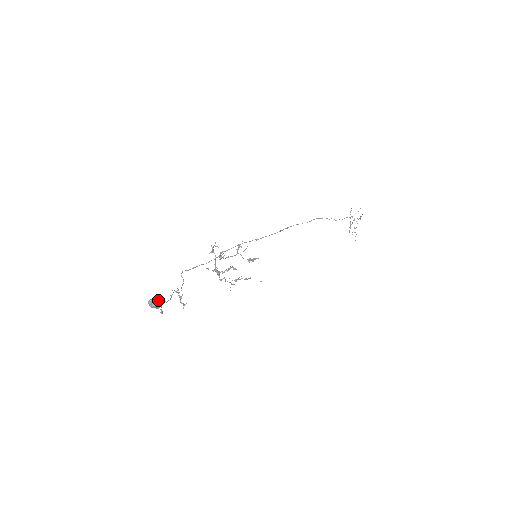
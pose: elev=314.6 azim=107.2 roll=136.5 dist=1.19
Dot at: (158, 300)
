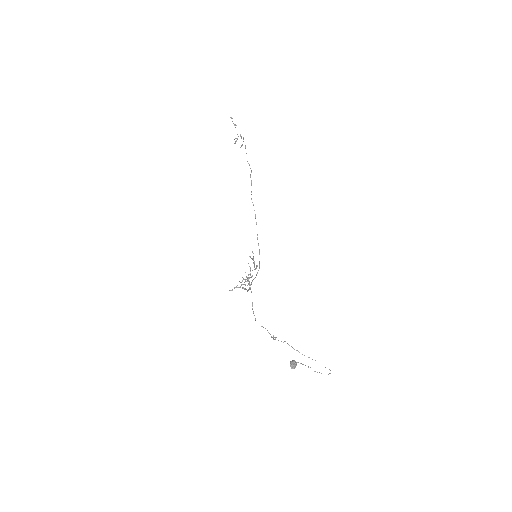
Dot at: (295, 362)
